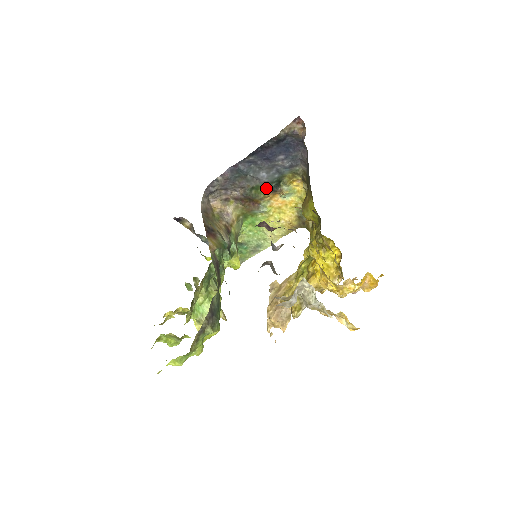
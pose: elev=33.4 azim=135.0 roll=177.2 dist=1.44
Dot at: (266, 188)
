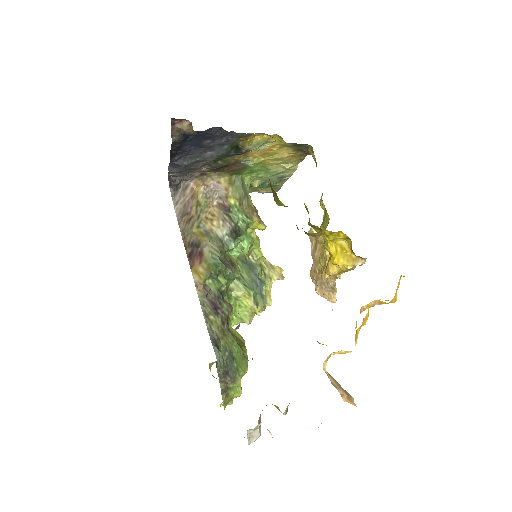
Dot at: (229, 156)
